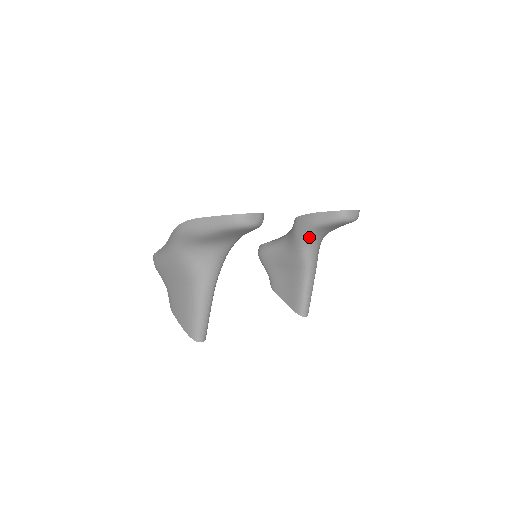
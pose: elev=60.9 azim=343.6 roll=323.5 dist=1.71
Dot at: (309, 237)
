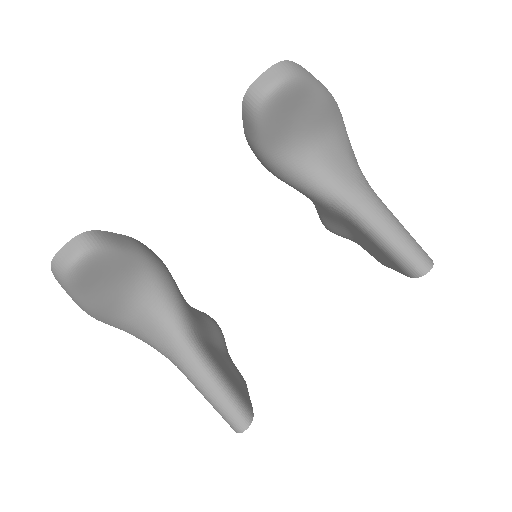
Dot at: (286, 169)
